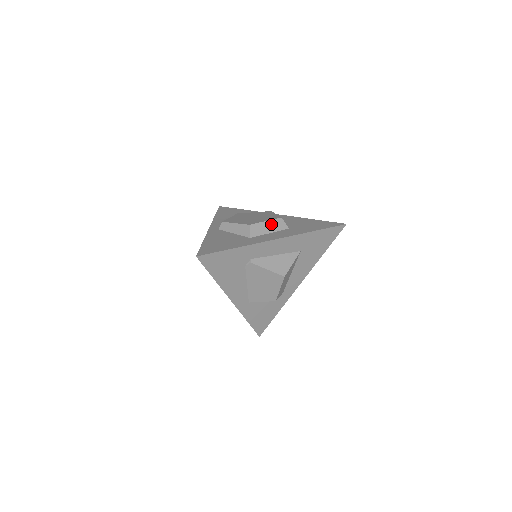
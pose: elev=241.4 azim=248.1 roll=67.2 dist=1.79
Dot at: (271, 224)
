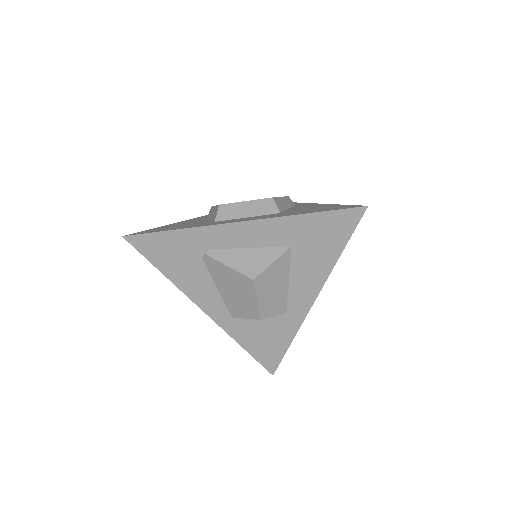
Dot at: (253, 205)
